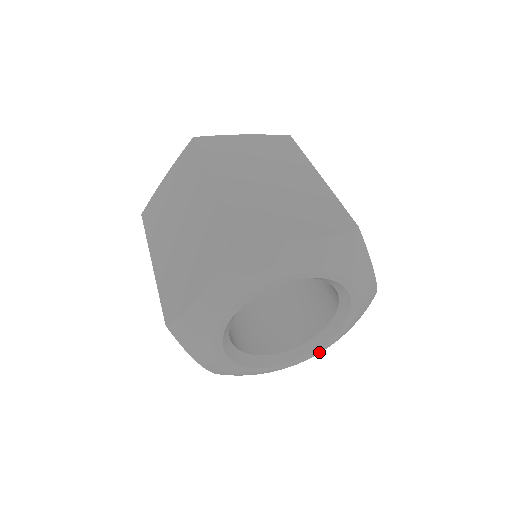
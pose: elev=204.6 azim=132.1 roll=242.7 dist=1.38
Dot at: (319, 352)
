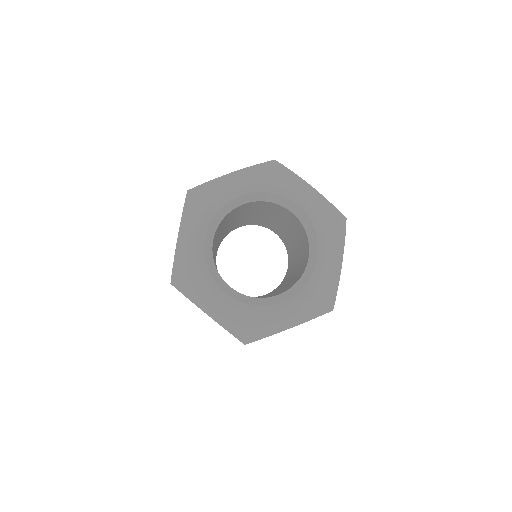
Dot at: (317, 279)
